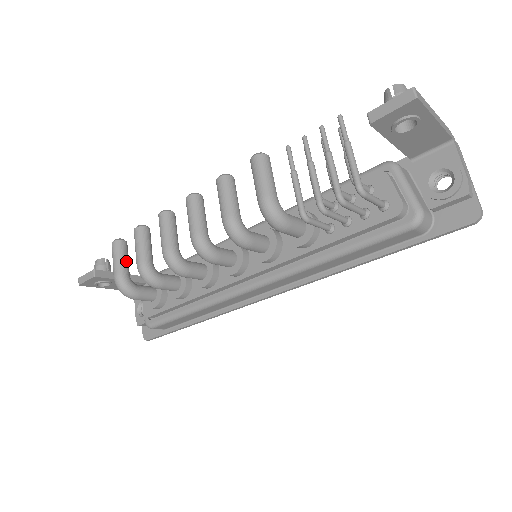
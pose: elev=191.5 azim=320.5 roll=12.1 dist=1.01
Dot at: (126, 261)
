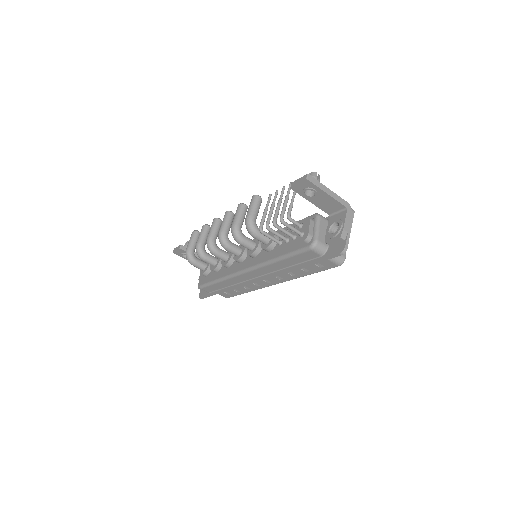
Dot at: (195, 243)
